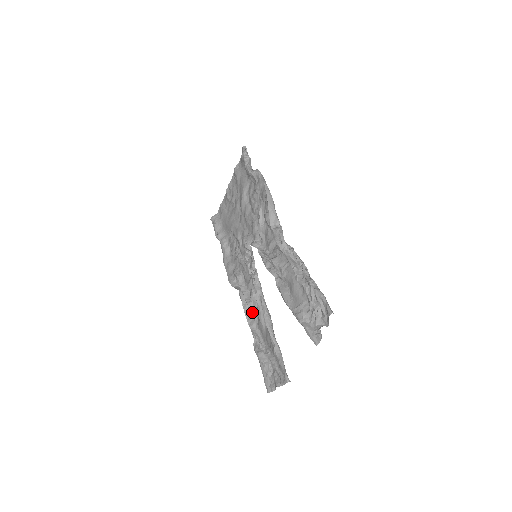
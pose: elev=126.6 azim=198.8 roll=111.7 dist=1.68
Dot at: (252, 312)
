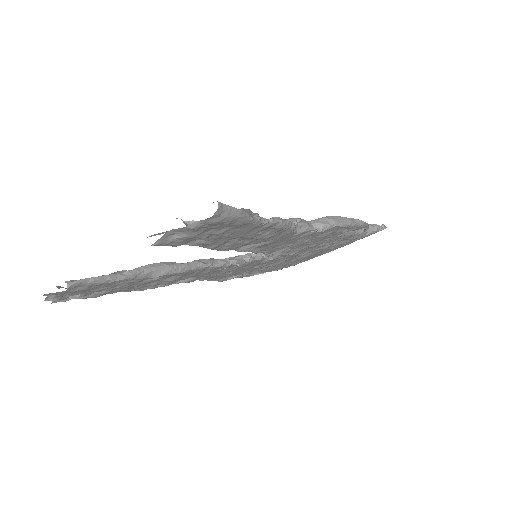
Dot at: occluded
